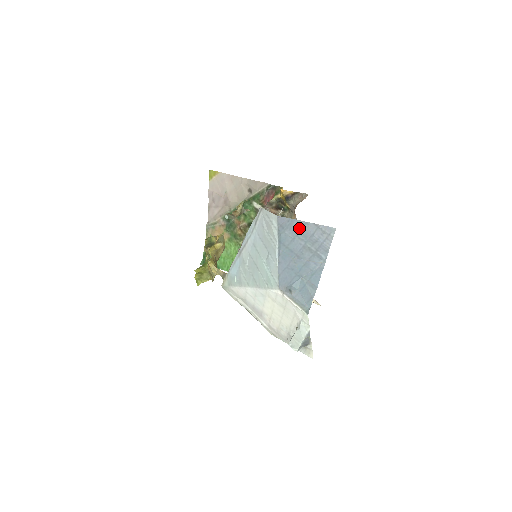
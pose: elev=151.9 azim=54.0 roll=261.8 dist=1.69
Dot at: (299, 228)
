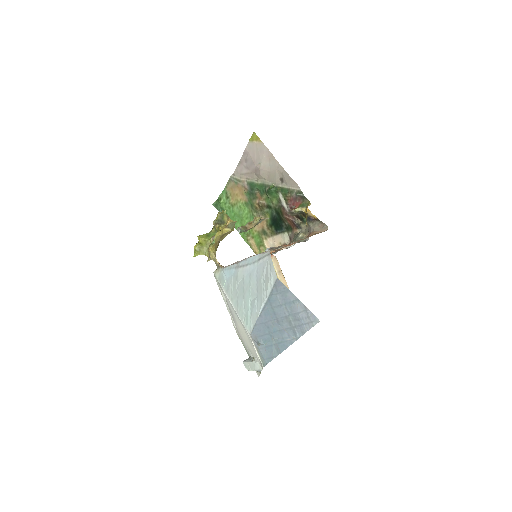
Dot at: (290, 300)
